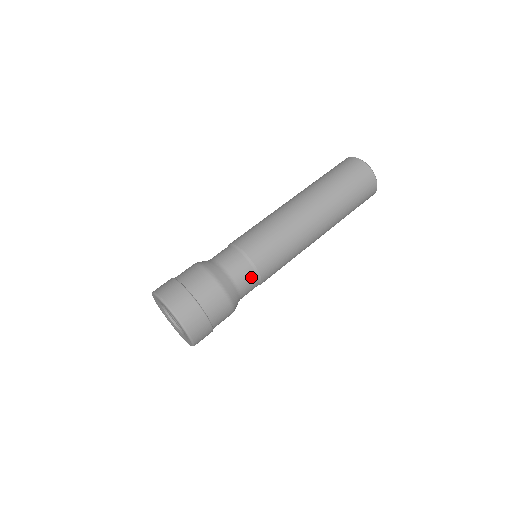
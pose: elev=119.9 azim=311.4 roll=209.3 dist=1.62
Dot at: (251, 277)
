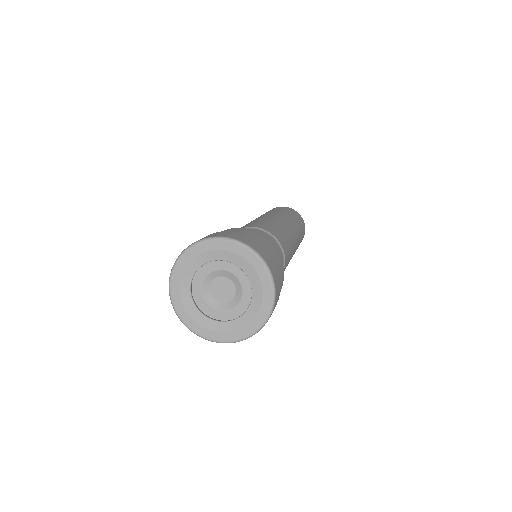
Dot at: (257, 231)
